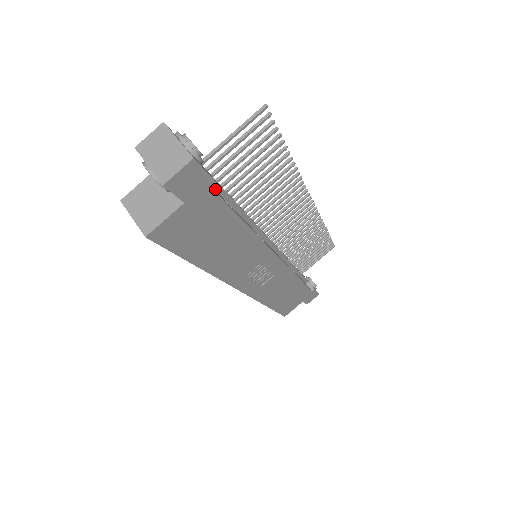
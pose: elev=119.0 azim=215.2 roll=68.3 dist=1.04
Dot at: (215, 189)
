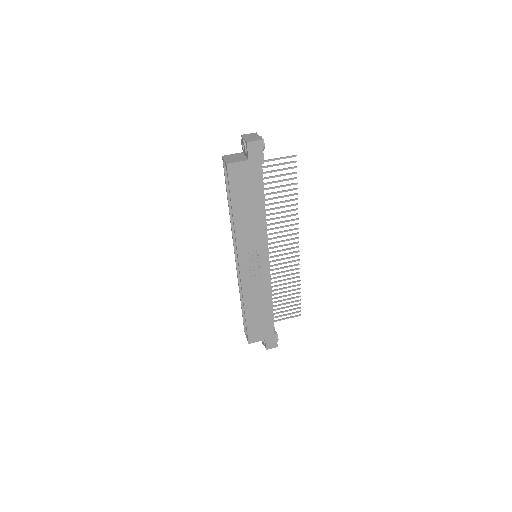
Dot at: occluded
